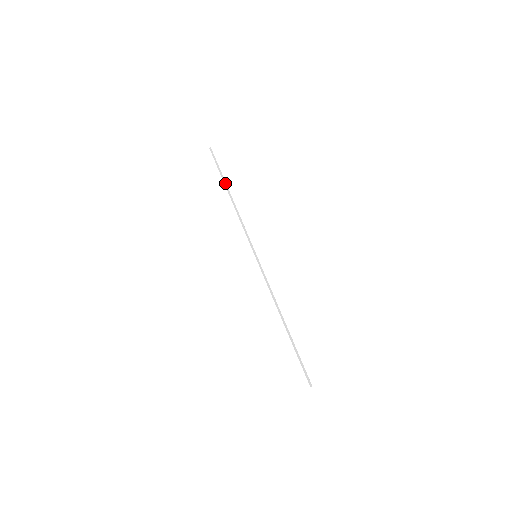
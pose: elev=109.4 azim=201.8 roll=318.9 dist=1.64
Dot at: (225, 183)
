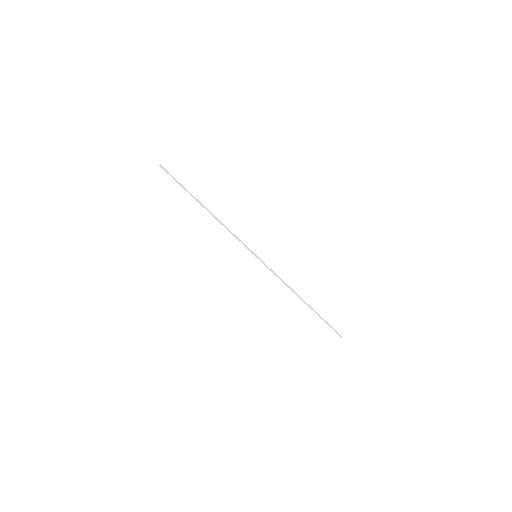
Dot at: (195, 198)
